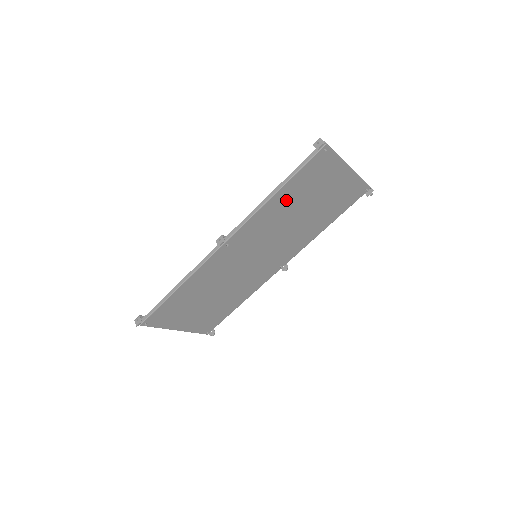
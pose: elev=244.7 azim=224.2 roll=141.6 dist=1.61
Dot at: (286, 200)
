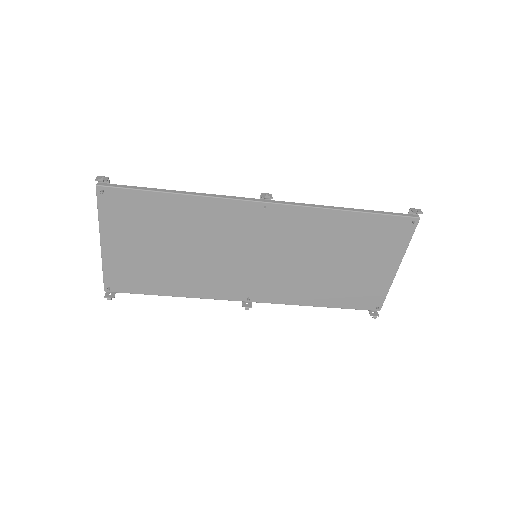
Dot at: (343, 230)
